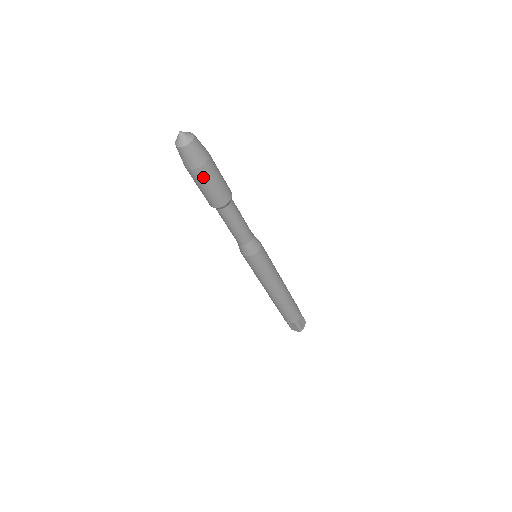
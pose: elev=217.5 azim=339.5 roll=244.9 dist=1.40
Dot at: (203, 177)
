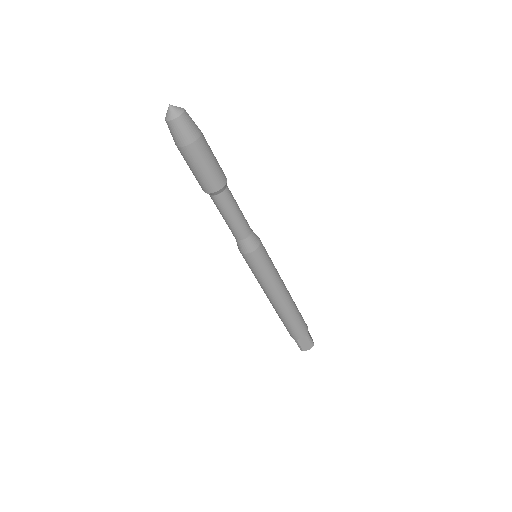
Dot at: (185, 157)
